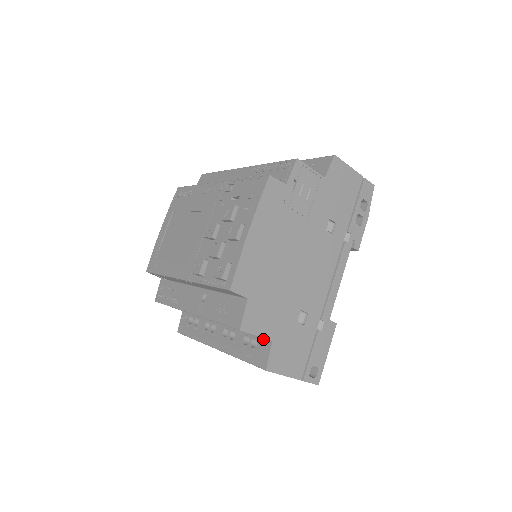
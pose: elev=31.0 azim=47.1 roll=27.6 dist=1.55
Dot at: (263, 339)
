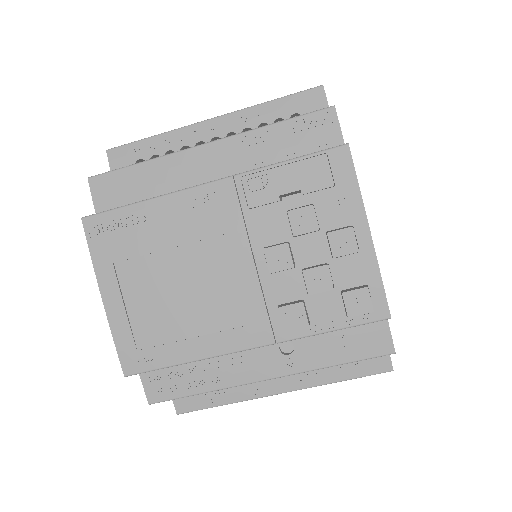
Dot at: occluded
